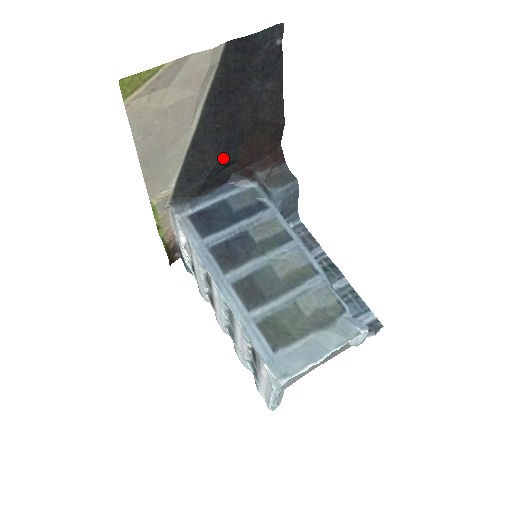
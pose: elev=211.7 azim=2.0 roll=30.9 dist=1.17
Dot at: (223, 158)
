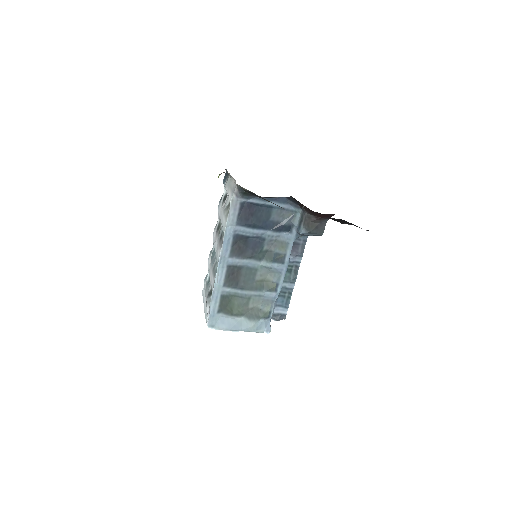
Dot at: occluded
